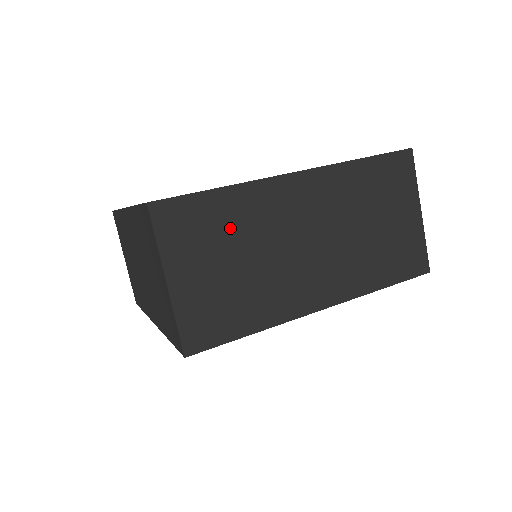
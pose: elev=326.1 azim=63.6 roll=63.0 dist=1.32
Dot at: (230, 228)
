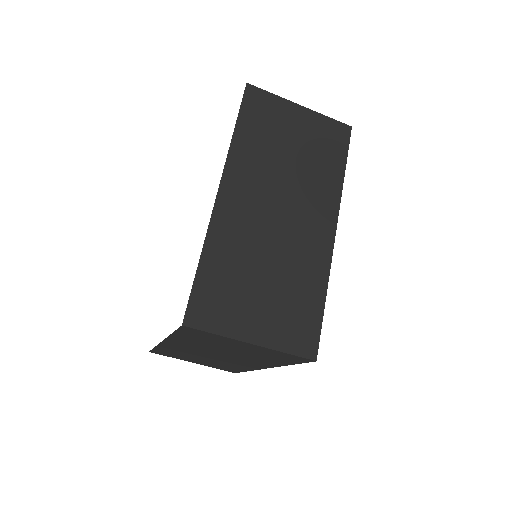
Dot at: (235, 270)
